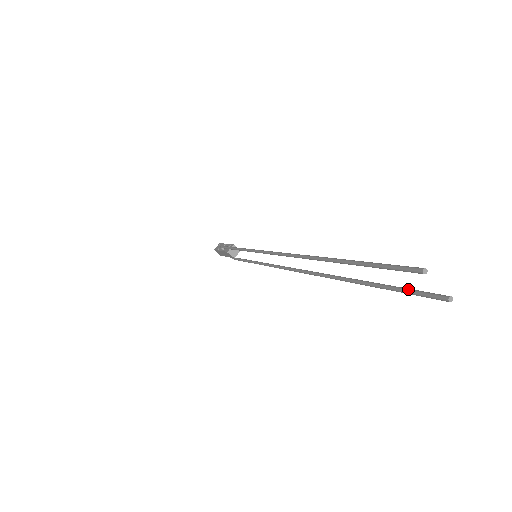
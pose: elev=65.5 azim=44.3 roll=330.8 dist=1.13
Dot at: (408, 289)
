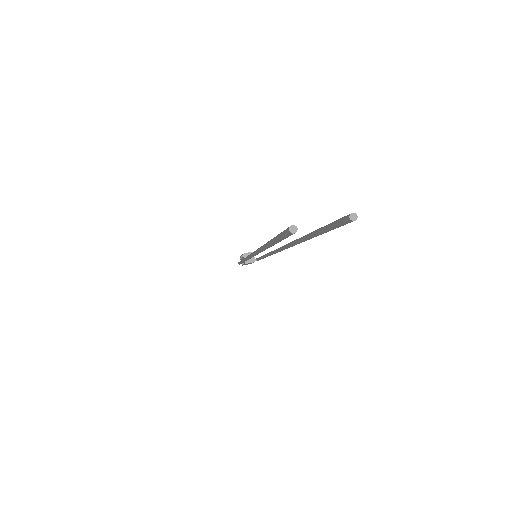
Dot at: (327, 227)
